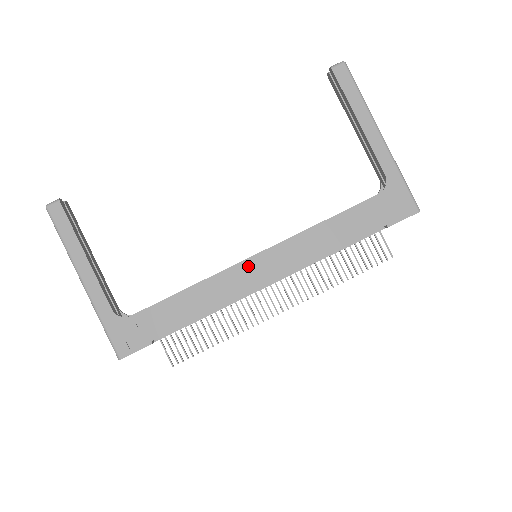
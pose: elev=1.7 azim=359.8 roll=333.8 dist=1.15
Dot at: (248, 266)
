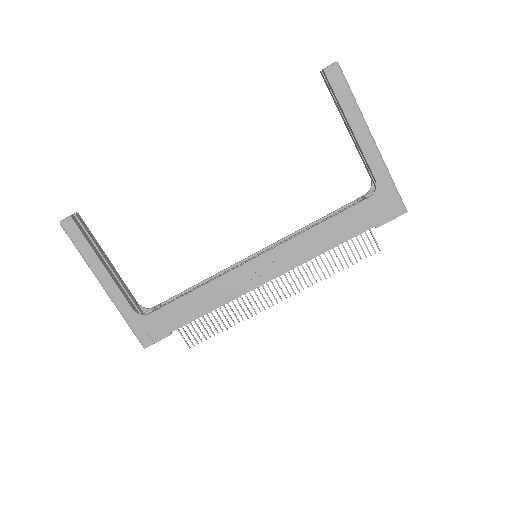
Dot at: (249, 268)
